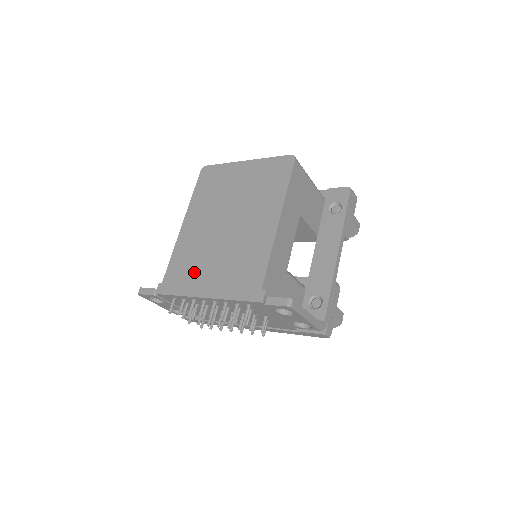
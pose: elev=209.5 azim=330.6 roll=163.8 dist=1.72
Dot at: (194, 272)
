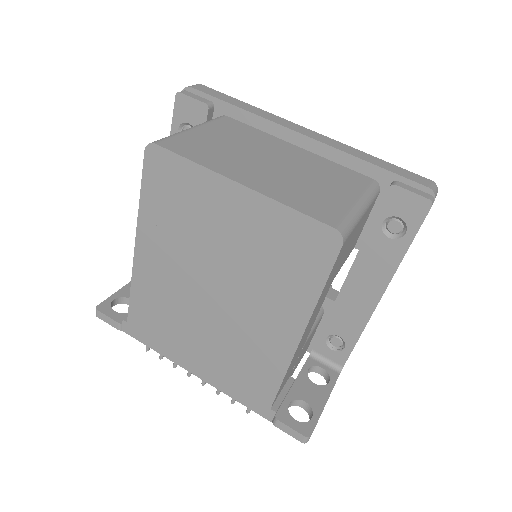
Dot at: (172, 335)
